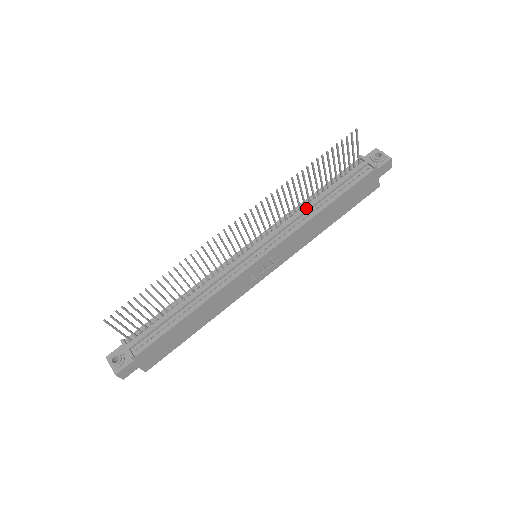
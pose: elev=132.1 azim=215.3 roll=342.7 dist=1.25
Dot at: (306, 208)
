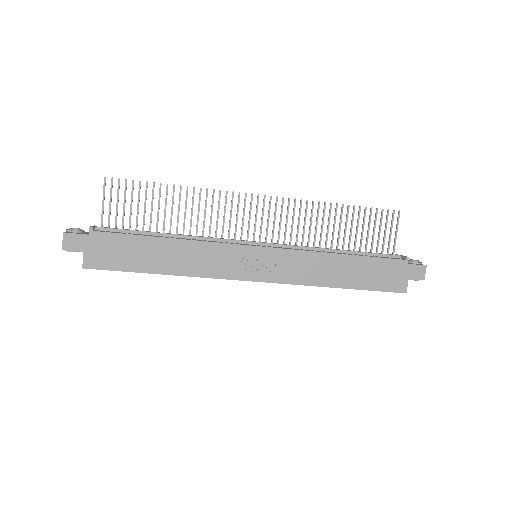
Dot at: (325, 248)
